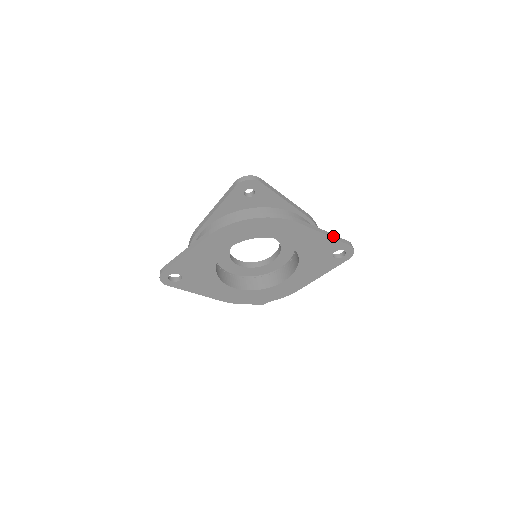
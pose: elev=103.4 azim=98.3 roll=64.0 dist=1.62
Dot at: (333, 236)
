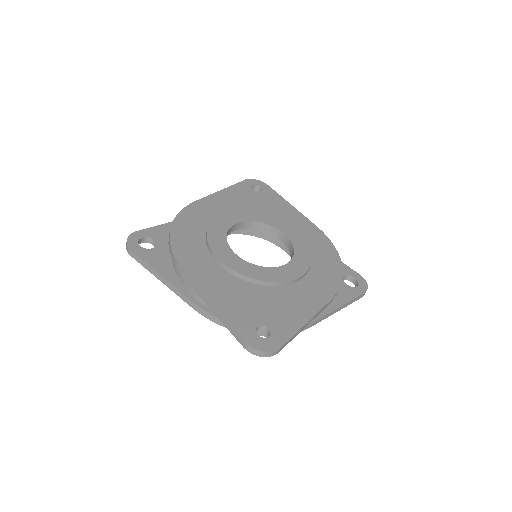
Dot at: (346, 305)
